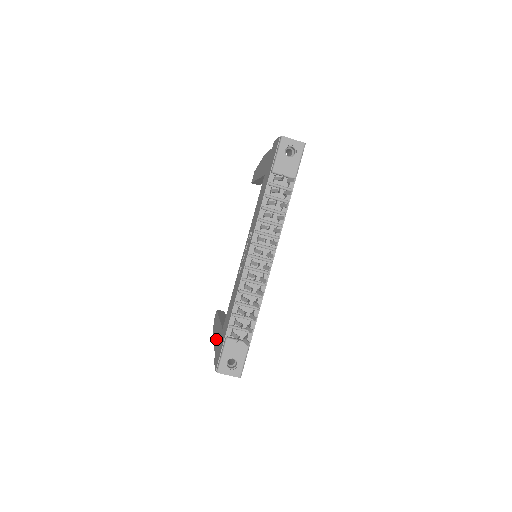
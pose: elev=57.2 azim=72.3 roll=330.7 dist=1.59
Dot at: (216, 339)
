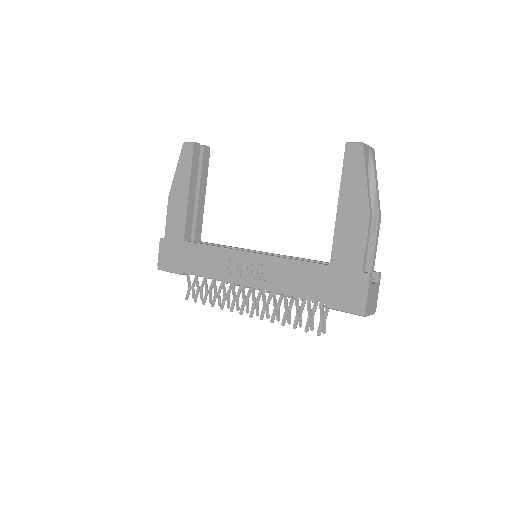
Dot at: (173, 216)
